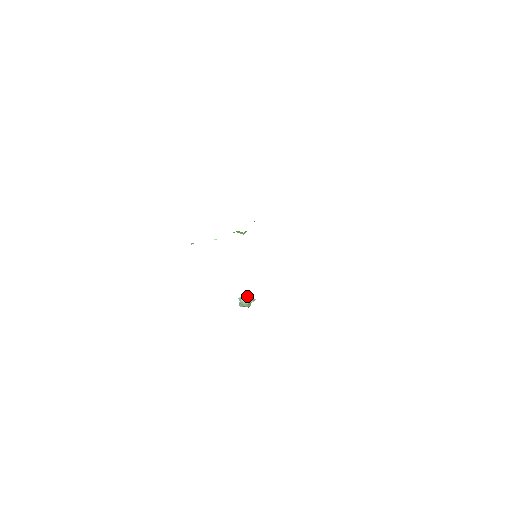
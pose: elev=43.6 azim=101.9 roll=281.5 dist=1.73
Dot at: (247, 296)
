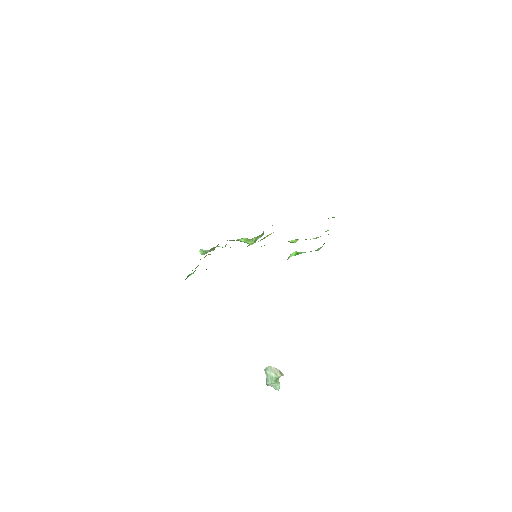
Dot at: (274, 367)
